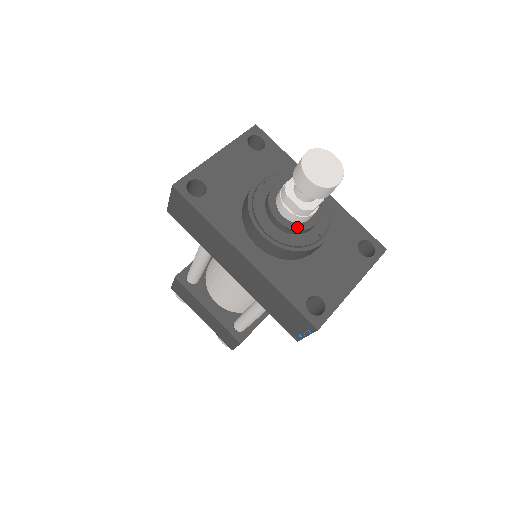
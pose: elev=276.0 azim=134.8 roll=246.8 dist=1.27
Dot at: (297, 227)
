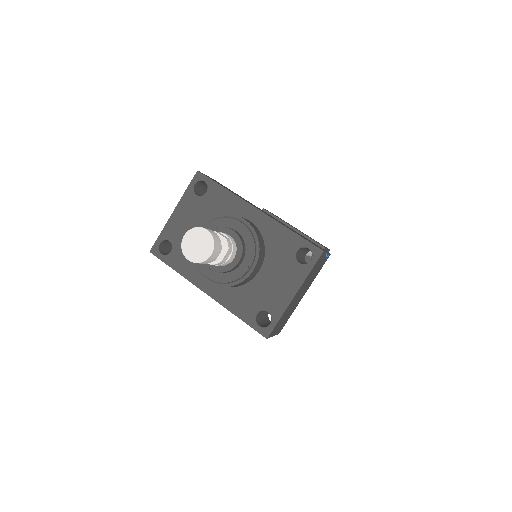
Dot at: (224, 270)
